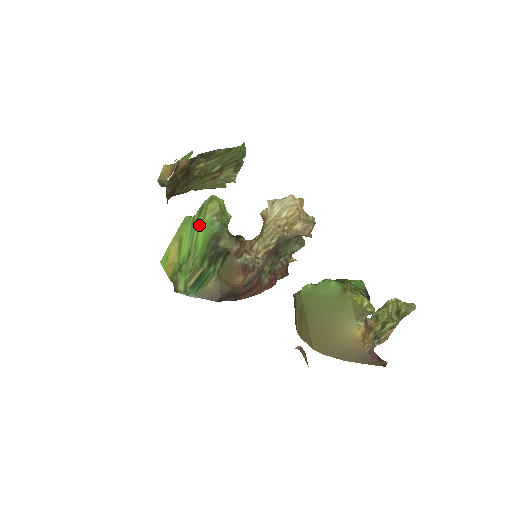
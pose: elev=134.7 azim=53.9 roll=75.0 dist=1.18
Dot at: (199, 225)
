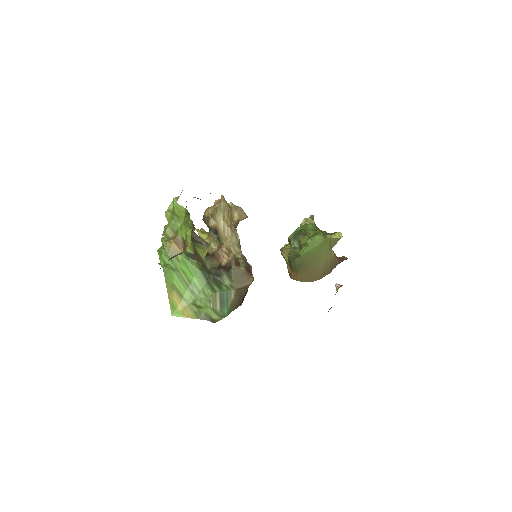
Dot at: (179, 267)
